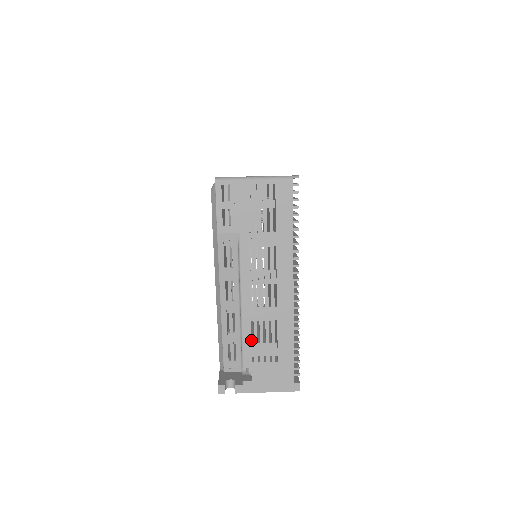
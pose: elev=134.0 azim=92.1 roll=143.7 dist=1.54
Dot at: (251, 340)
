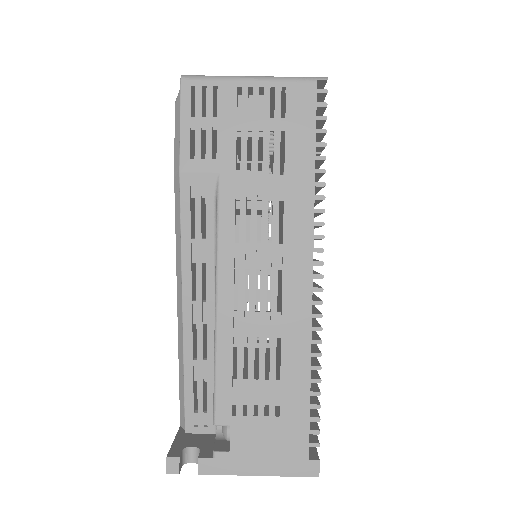
Dot at: (232, 372)
